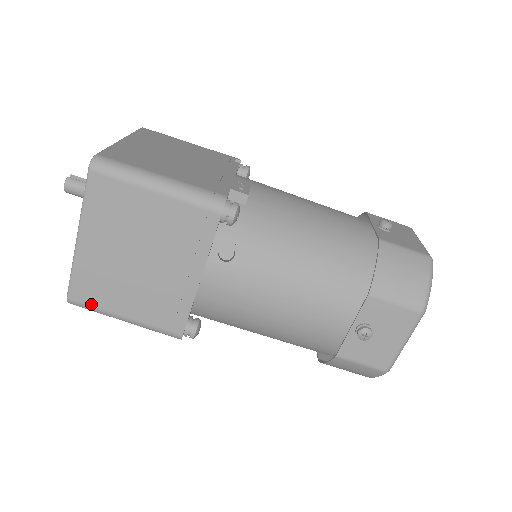
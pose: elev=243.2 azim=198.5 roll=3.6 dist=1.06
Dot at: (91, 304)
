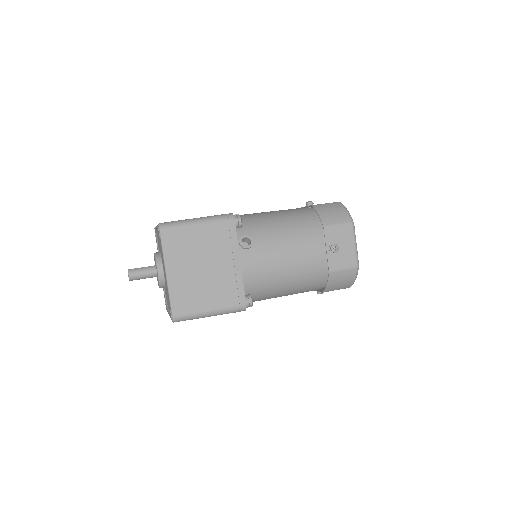
Dot at: (188, 313)
